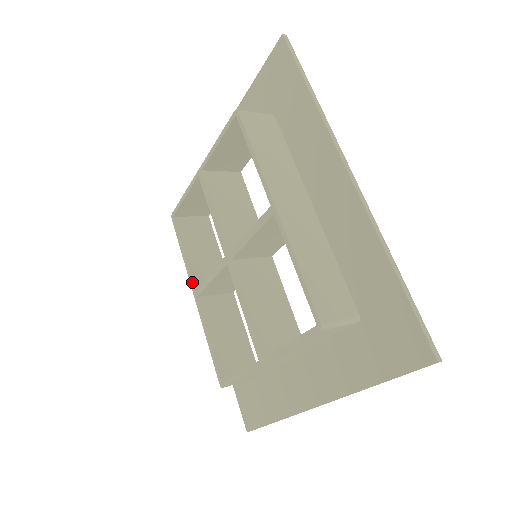
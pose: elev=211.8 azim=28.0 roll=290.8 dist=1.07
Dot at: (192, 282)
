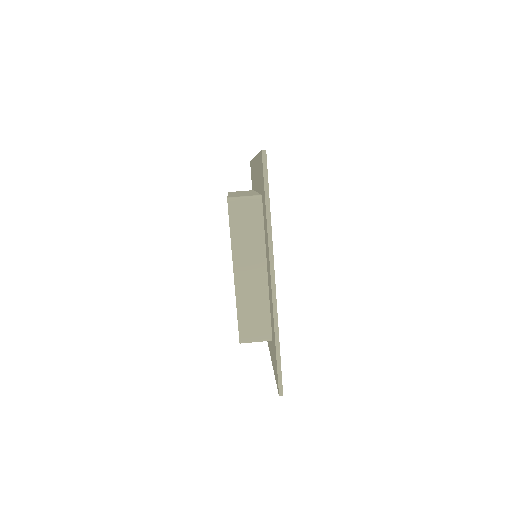
Dot at: occluded
